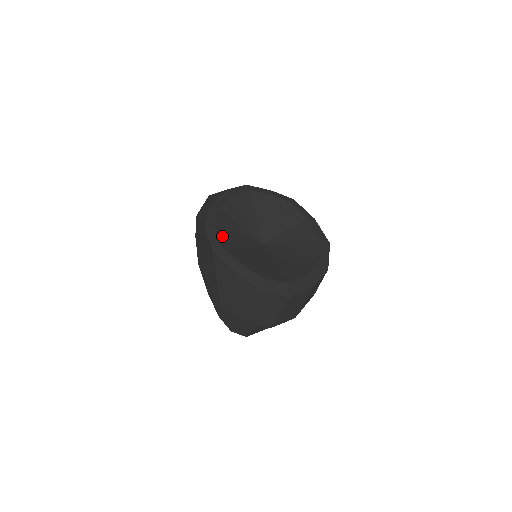
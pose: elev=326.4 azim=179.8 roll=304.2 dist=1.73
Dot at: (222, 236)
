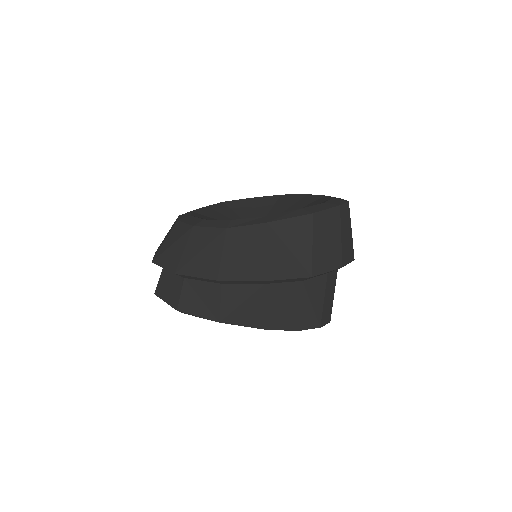
Dot at: occluded
